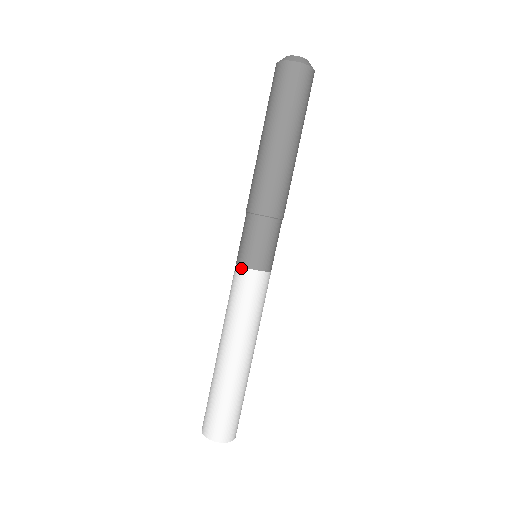
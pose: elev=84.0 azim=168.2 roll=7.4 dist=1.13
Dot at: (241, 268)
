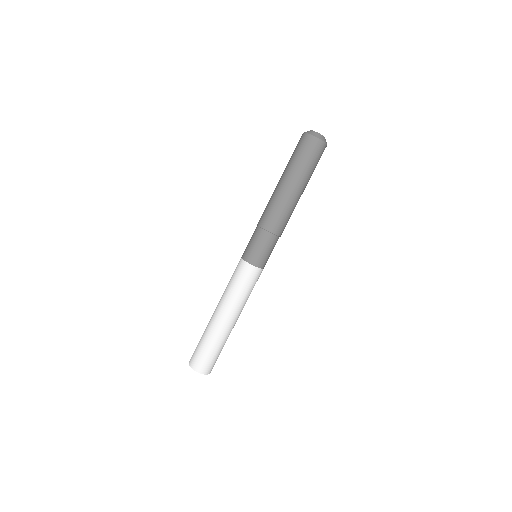
Dot at: (244, 262)
